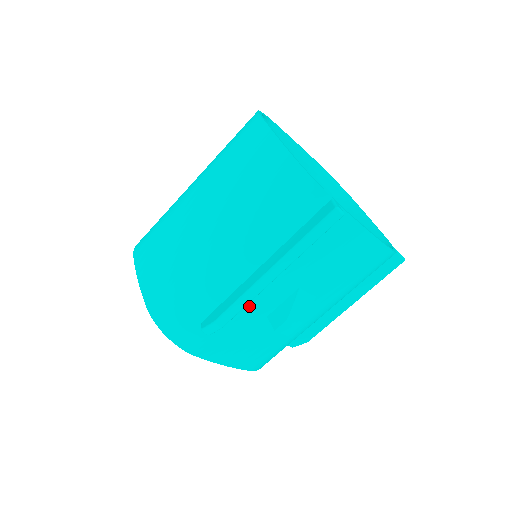
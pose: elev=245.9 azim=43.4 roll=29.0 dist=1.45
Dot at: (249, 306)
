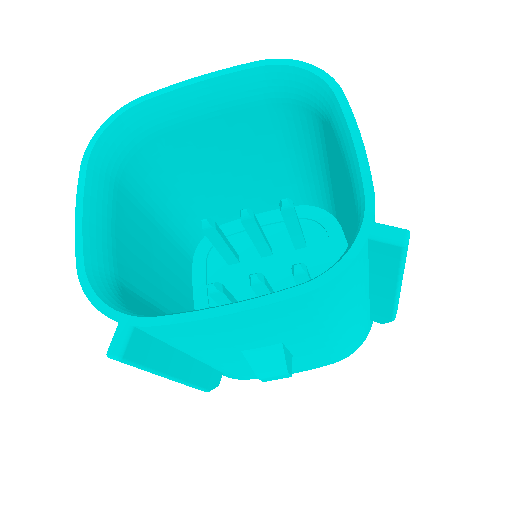
Dot at: (222, 365)
